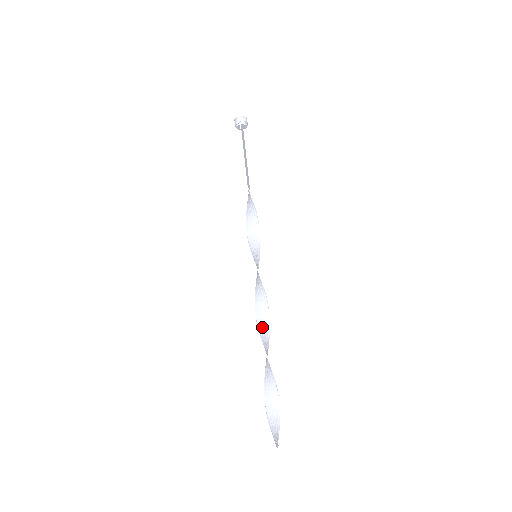
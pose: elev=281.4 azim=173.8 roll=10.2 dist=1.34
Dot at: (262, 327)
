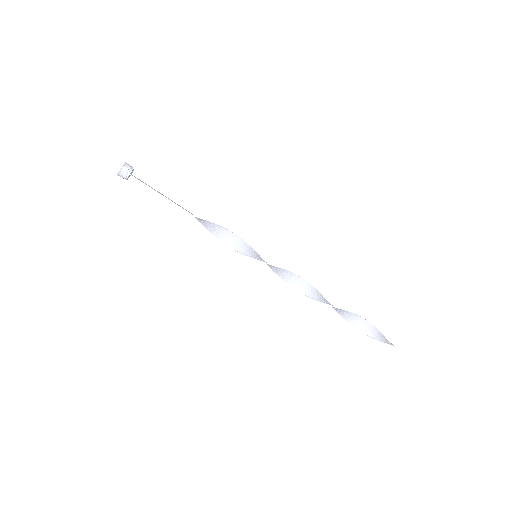
Dot at: (312, 294)
